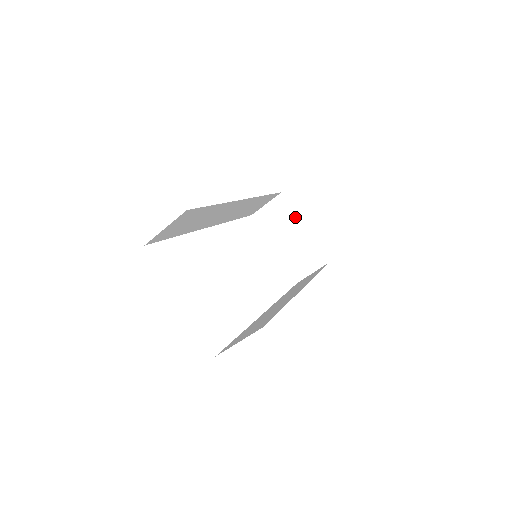
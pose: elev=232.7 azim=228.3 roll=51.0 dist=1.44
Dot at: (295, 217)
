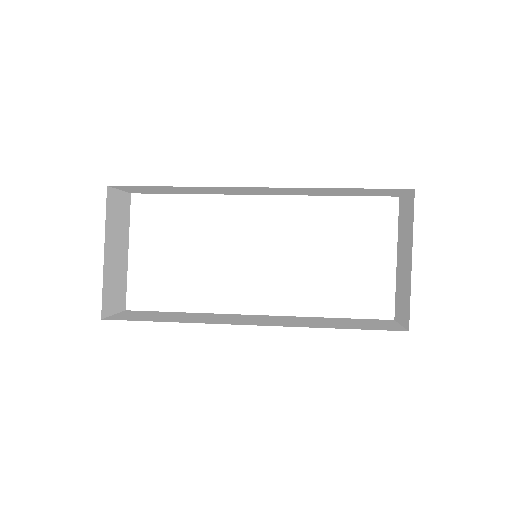
Dot at: (412, 237)
